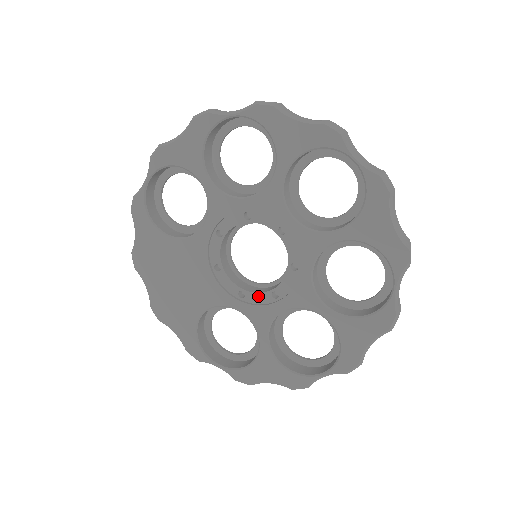
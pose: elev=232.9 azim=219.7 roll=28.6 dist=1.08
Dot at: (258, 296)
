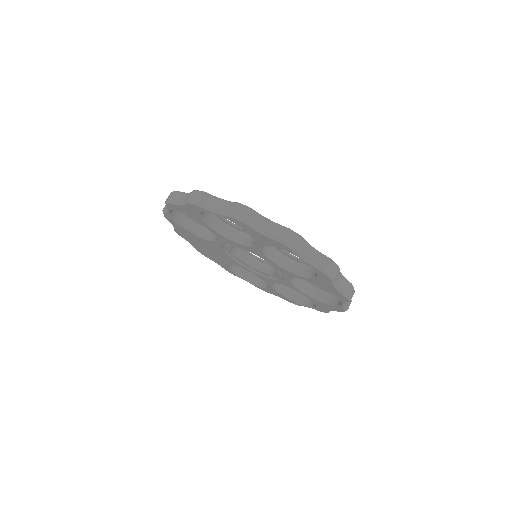
Dot at: (262, 272)
